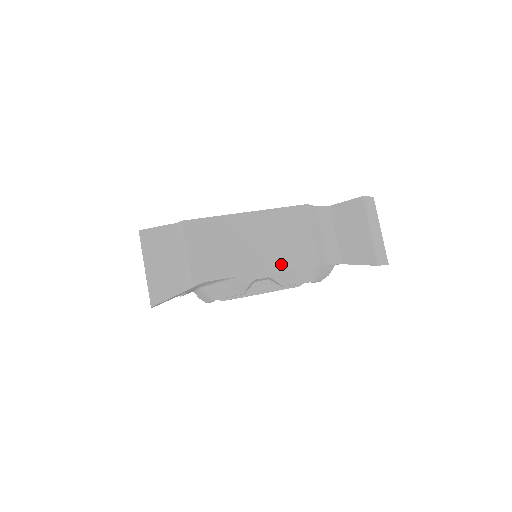
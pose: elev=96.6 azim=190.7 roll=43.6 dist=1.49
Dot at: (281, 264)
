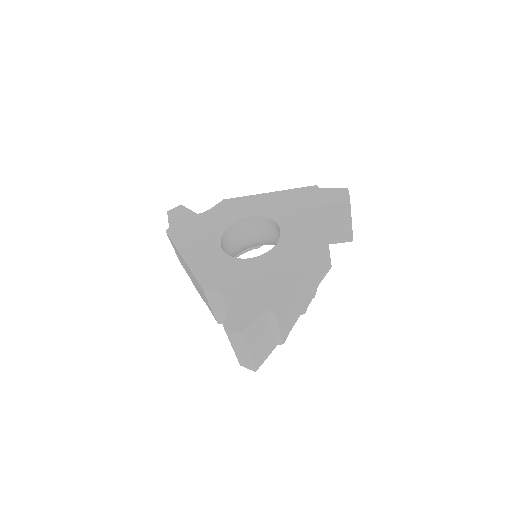
Dot at: (317, 284)
